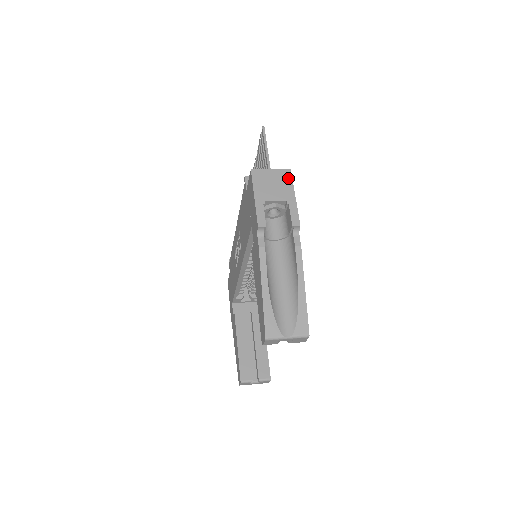
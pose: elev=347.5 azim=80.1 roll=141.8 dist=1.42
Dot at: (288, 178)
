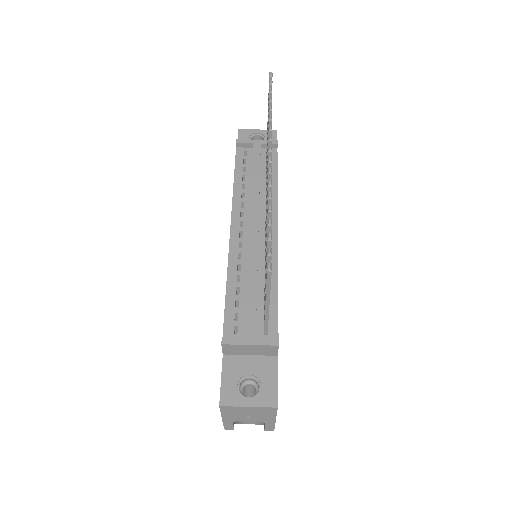
Dot at: (271, 412)
